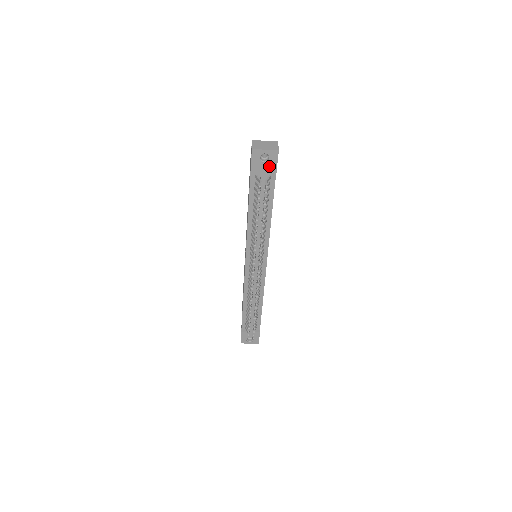
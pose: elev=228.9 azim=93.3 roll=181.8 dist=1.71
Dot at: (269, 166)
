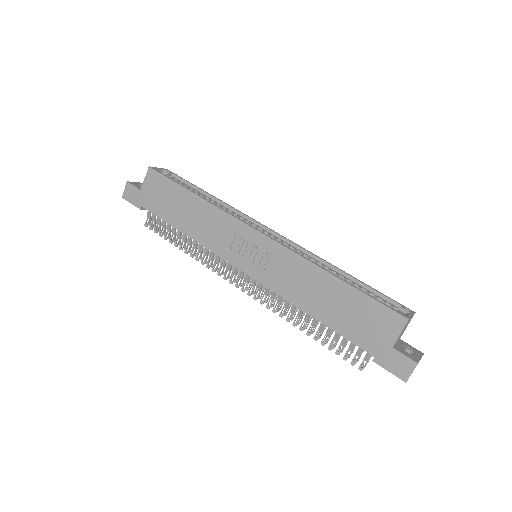
Dot at: occluded
